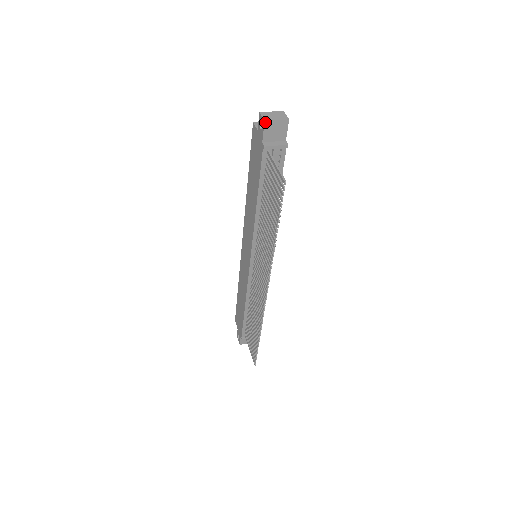
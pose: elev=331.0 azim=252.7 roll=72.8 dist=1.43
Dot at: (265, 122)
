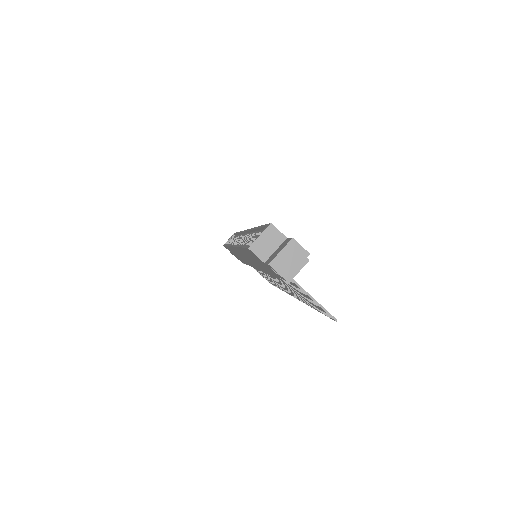
Dot at: (286, 280)
